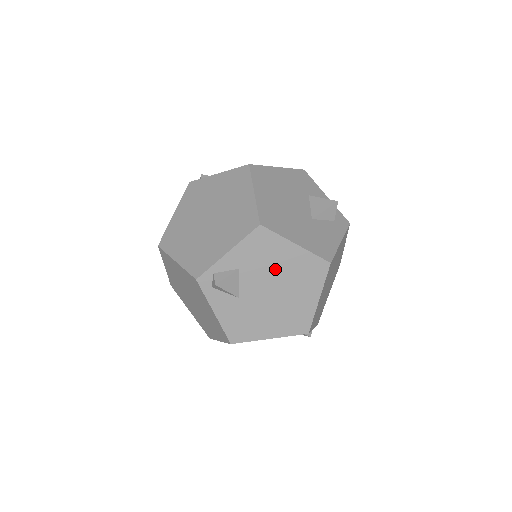
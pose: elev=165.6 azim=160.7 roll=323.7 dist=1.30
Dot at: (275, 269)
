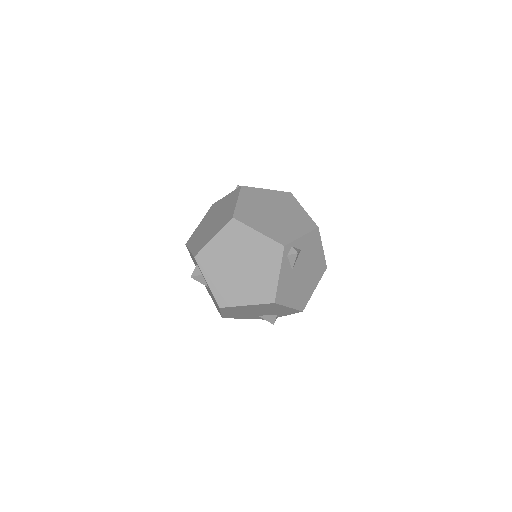
Dot at: (311, 259)
